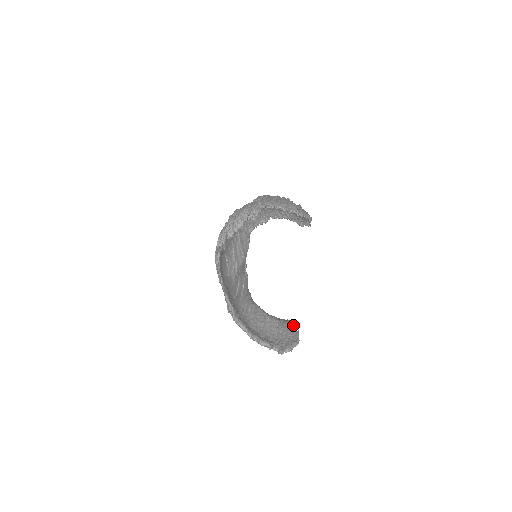
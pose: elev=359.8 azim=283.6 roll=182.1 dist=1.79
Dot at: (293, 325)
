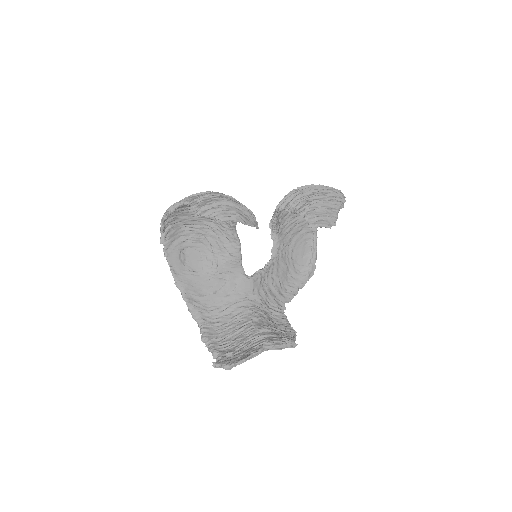
Dot at: (263, 344)
